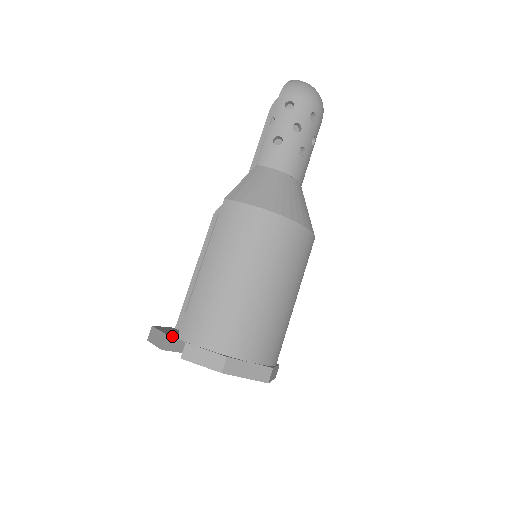
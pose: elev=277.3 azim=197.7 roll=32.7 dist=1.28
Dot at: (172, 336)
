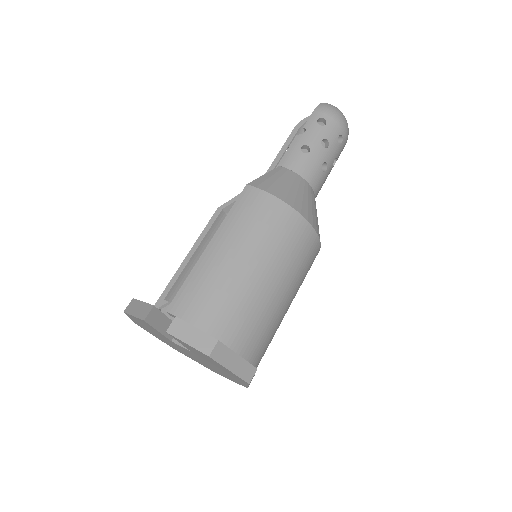
Dot at: (158, 310)
